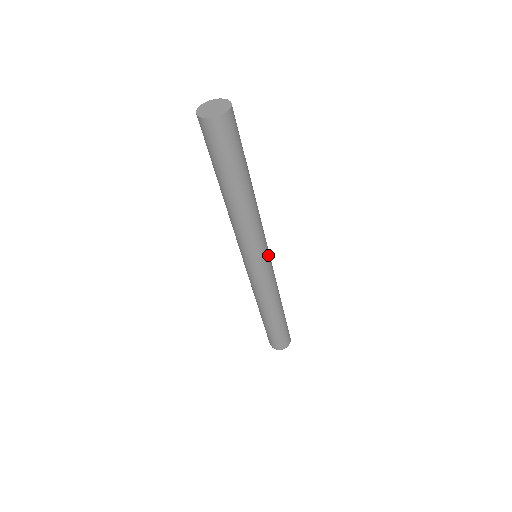
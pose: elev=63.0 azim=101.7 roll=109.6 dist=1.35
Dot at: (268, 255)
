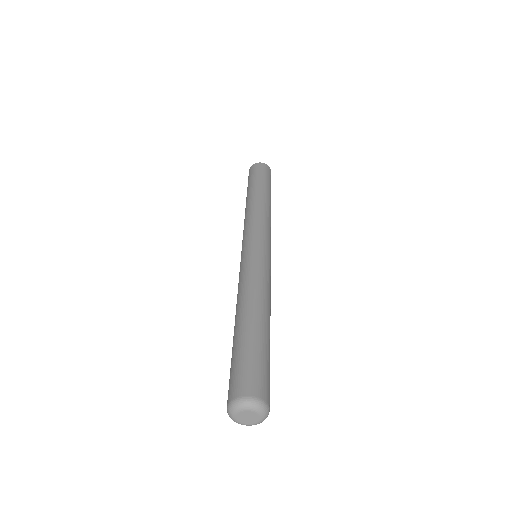
Dot at: (270, 251)
